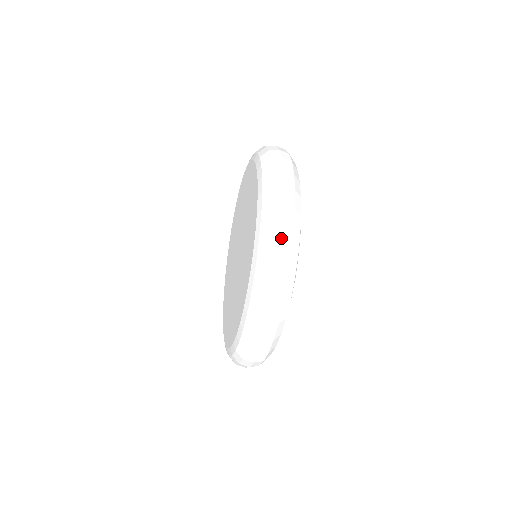
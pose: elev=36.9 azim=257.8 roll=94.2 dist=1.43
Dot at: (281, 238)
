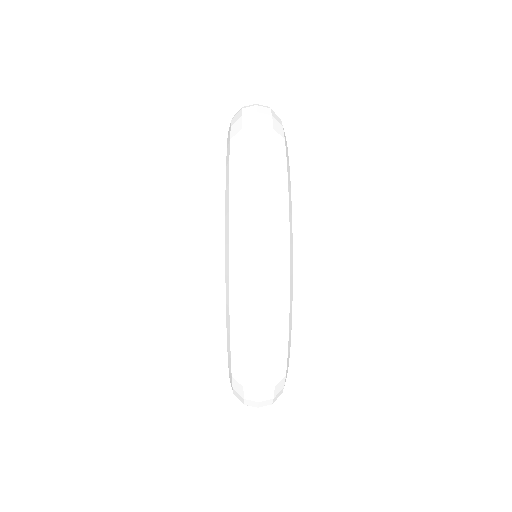
Dot at: occluded
